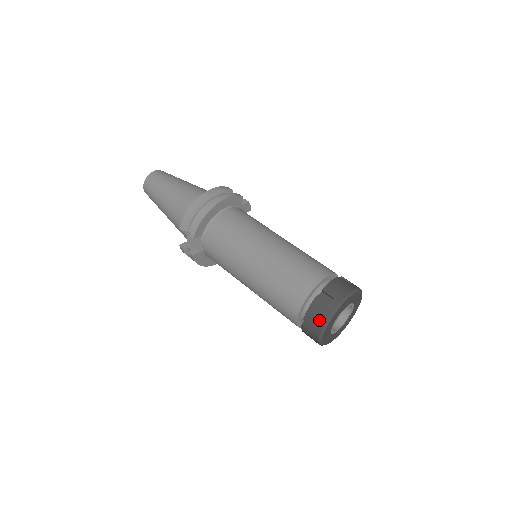
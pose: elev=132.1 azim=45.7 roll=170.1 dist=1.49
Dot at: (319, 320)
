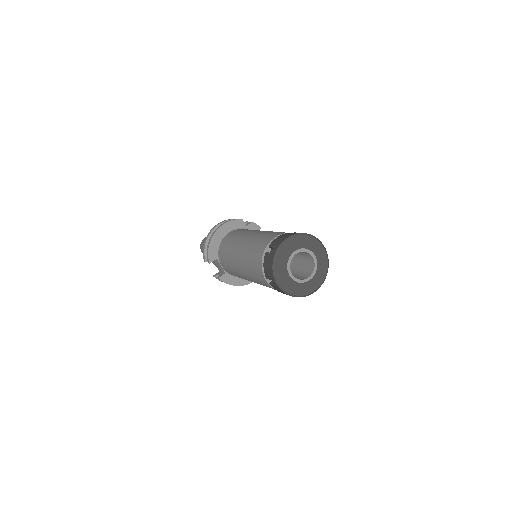
Dot at: (270, 271)
